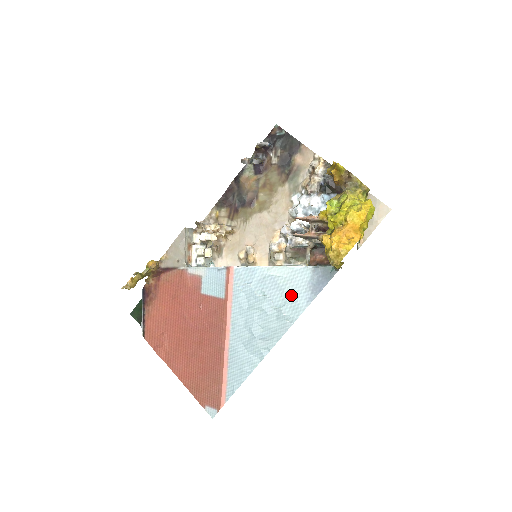
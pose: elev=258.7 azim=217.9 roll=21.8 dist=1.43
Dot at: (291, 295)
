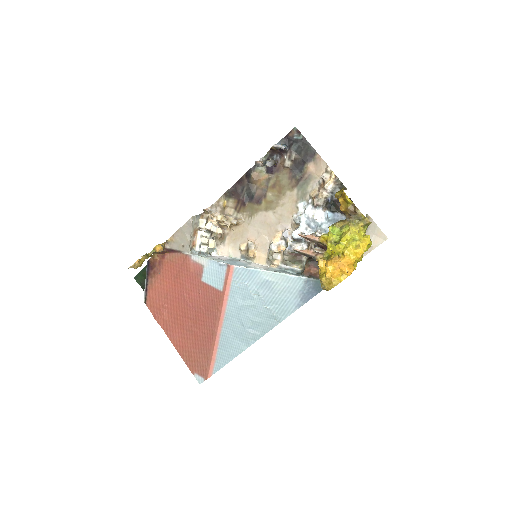
Dot at: (282, 299)
